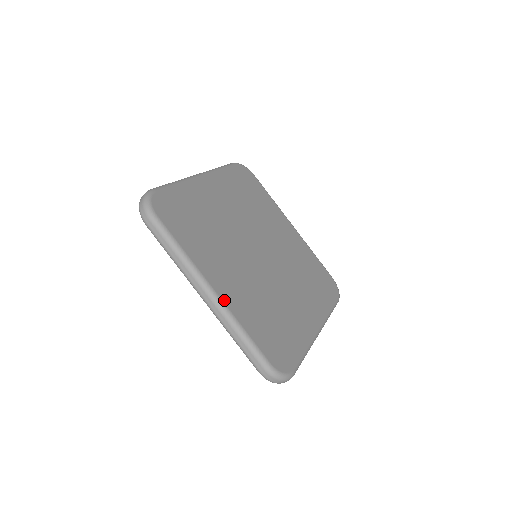
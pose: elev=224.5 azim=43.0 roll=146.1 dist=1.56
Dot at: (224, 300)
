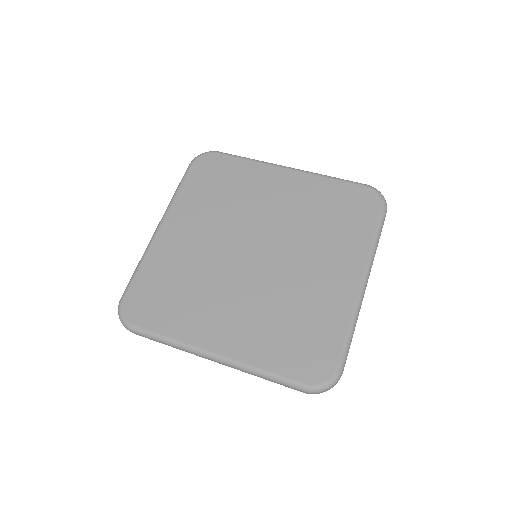
Dot at: (229, 355)
